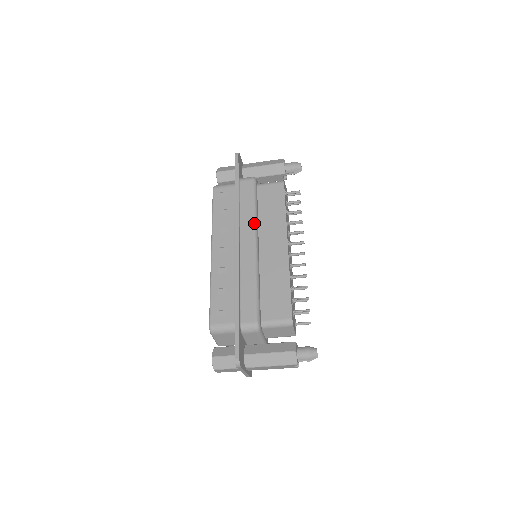
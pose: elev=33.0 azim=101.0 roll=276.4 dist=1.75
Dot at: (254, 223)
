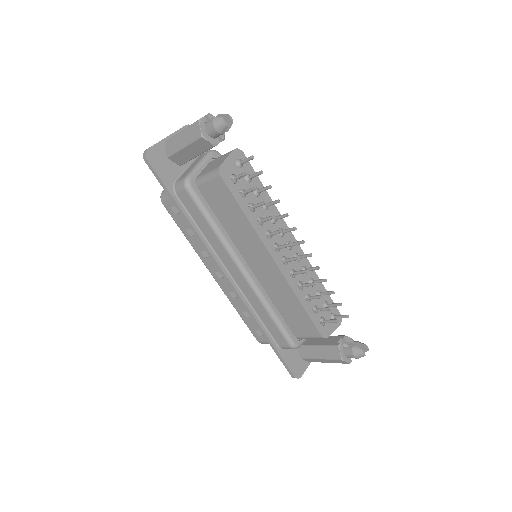
Dot at: (225, 248)
